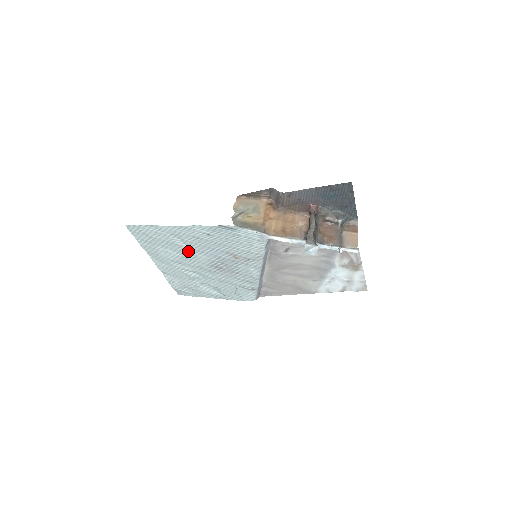
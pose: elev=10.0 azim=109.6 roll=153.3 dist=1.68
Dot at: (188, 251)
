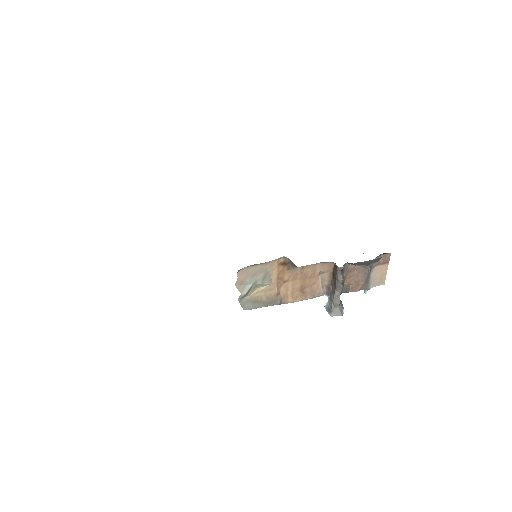
Dot at: occluded
